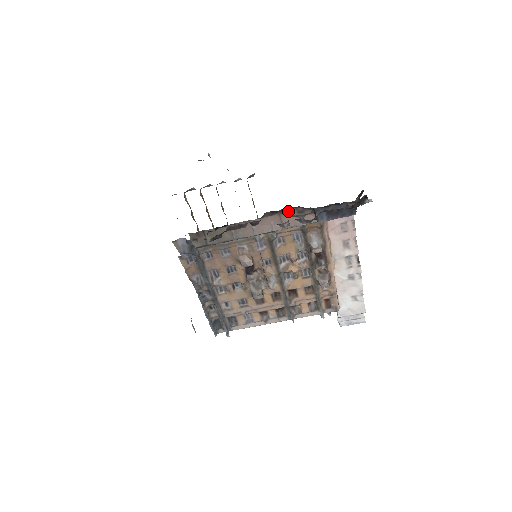
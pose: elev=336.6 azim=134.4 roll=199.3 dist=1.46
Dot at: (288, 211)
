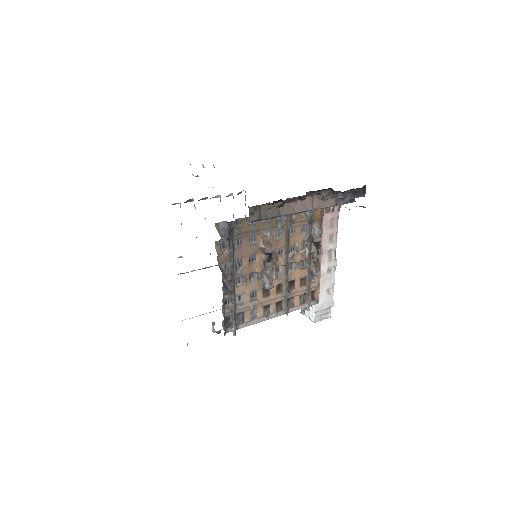
Dot at: (320, 193)
